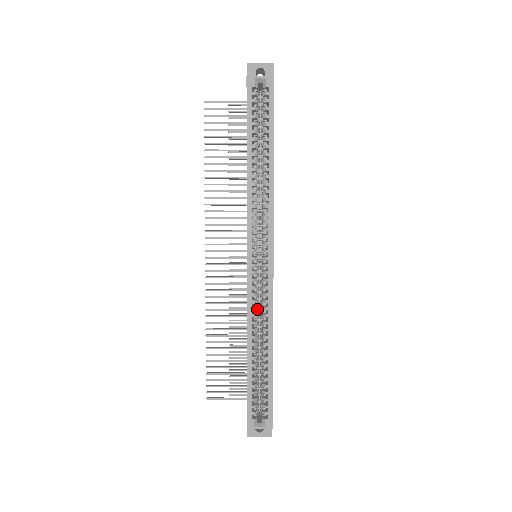
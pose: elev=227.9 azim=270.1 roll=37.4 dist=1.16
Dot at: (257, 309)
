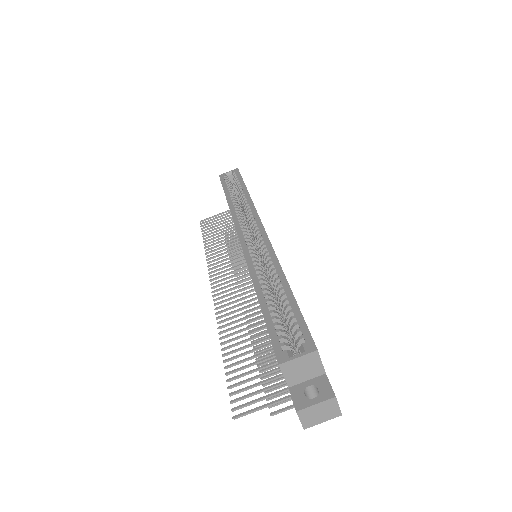
Dot at: (261, 268)
